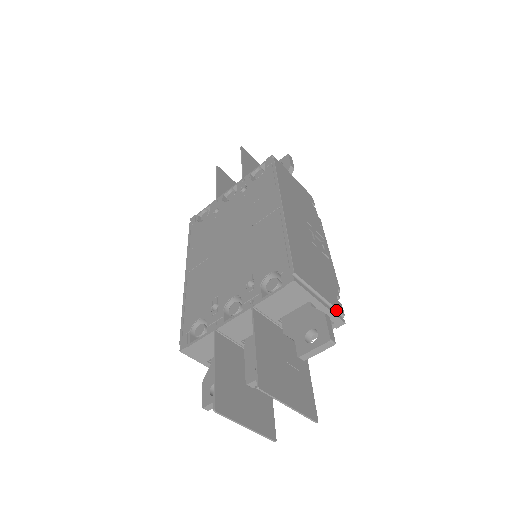
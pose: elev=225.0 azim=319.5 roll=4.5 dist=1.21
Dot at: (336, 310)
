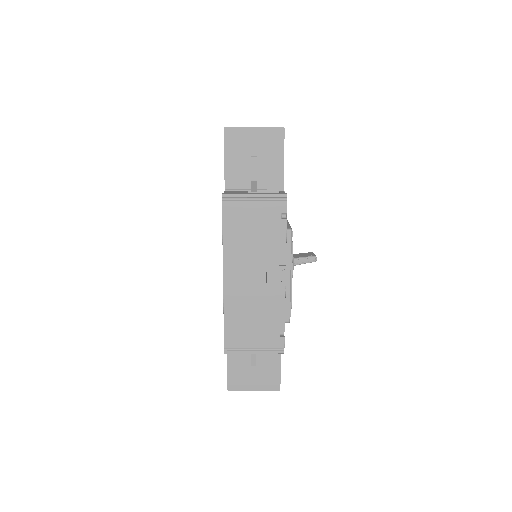
Dot at: (274, 348)
